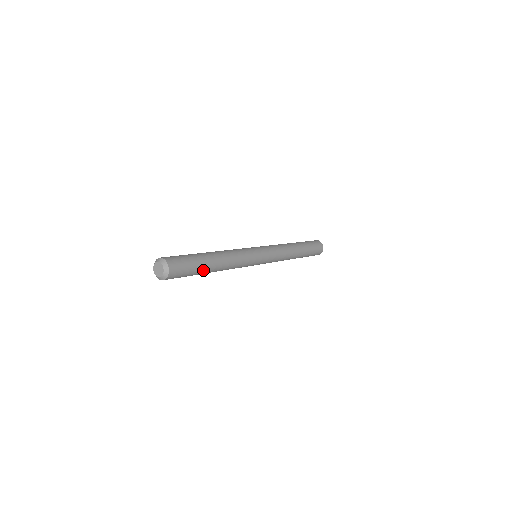
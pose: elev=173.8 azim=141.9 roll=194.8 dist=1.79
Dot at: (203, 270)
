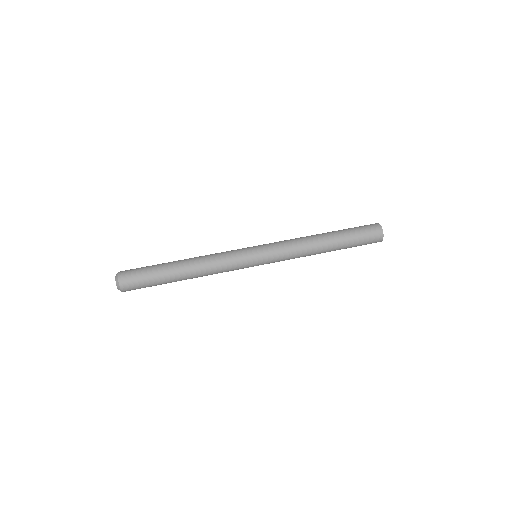
Dot at: (167, 282)
